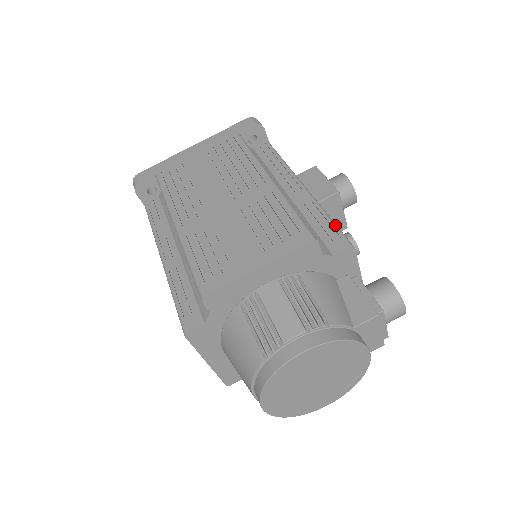
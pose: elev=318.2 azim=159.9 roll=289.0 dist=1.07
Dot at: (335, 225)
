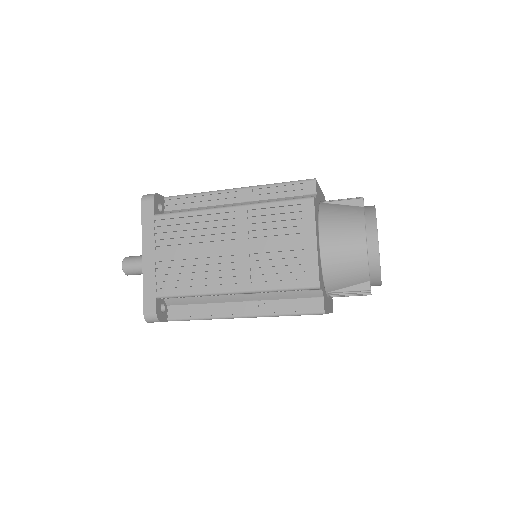
Dot at: occluded
